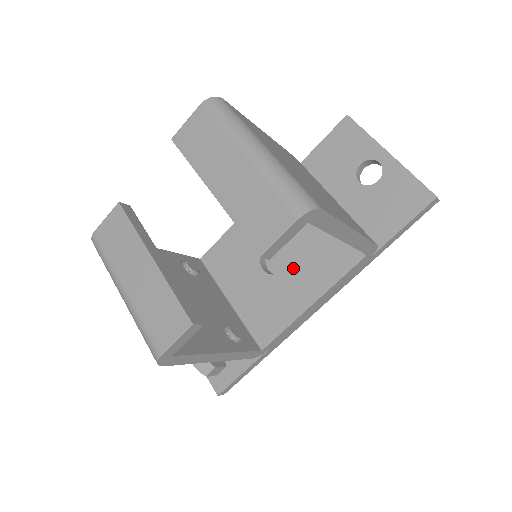
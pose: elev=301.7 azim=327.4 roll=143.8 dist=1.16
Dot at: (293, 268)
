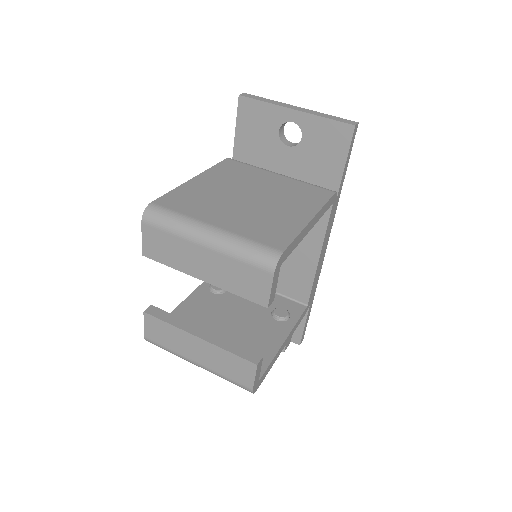
Dot at: occluded
